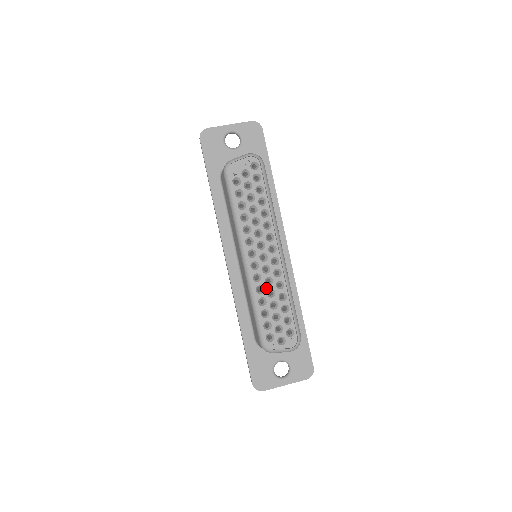
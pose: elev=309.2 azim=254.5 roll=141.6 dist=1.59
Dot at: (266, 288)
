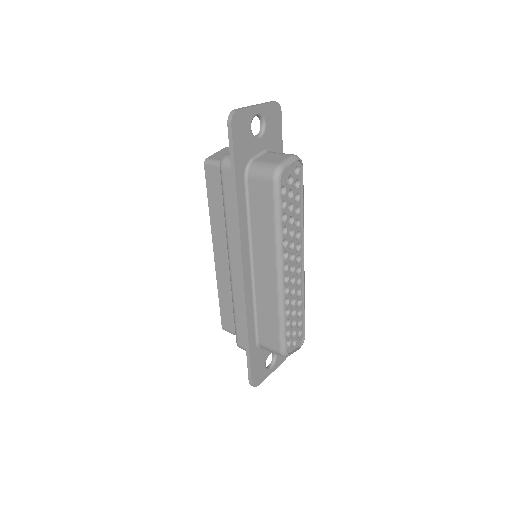
Dot at: (291, 299)
